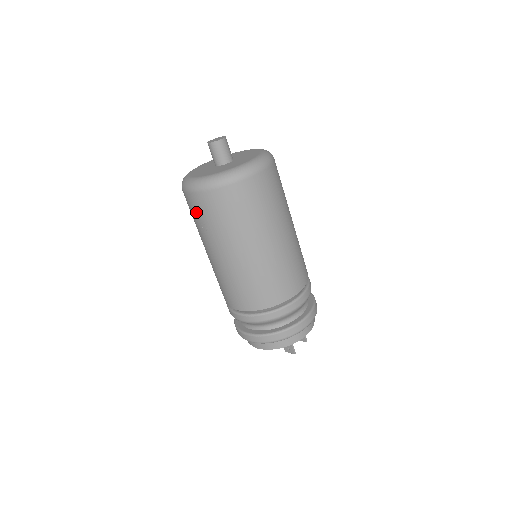
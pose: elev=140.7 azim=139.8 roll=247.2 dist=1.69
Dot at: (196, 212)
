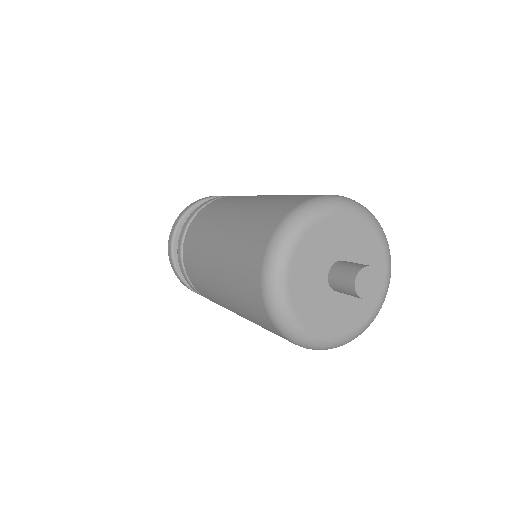
Dot at: occluded
